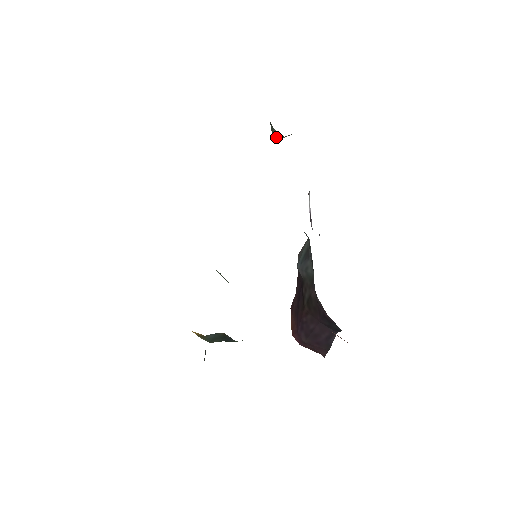
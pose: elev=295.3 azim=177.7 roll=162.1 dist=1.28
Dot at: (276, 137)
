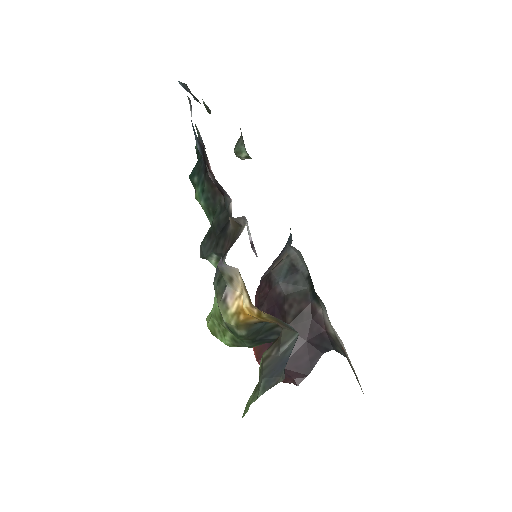
Dot at: (239, 155)
